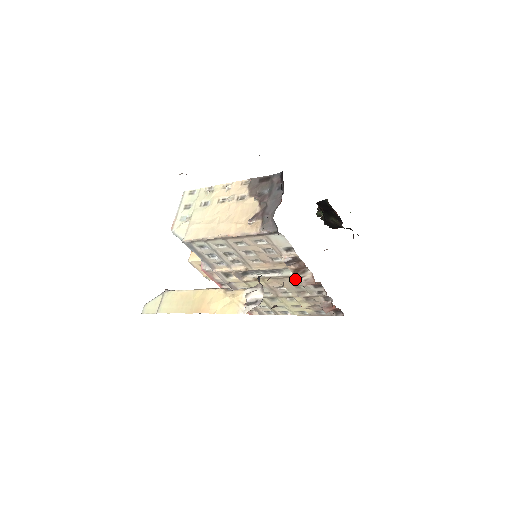
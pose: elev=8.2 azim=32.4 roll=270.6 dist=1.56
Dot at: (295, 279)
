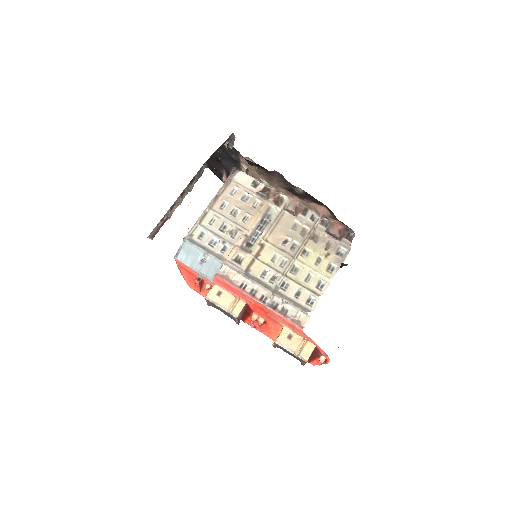
Dot at: (285, 219)
